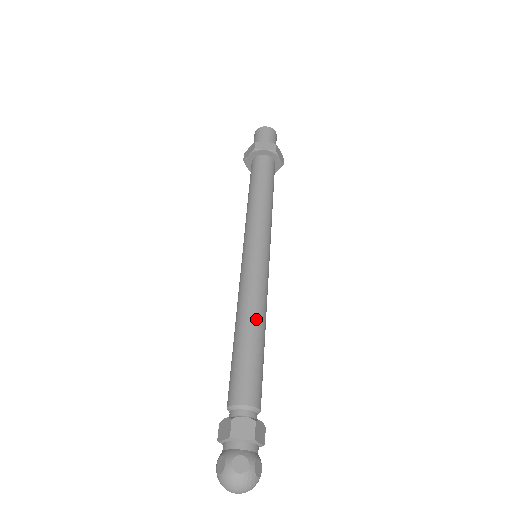
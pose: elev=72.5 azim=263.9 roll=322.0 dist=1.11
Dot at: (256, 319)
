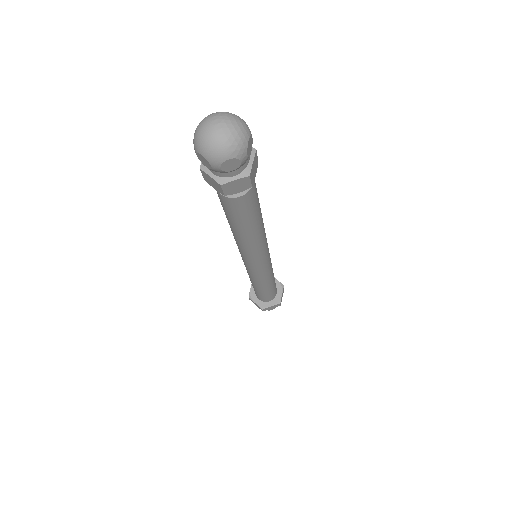
Dot at: occluded
